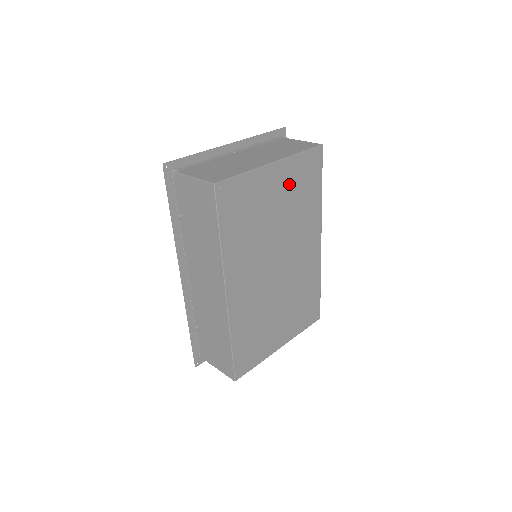
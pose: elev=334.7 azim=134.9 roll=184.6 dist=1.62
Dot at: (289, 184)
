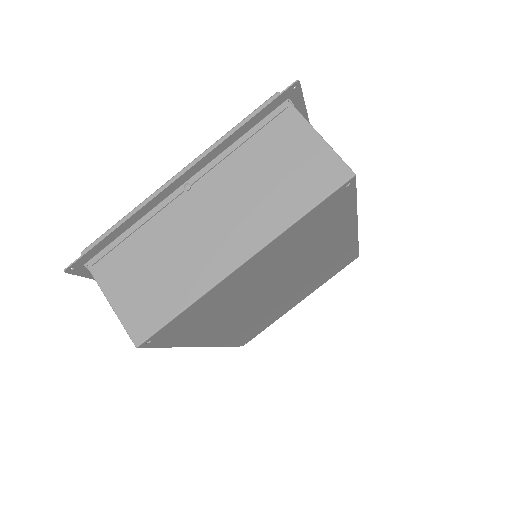
Dot at: (283, 249)
